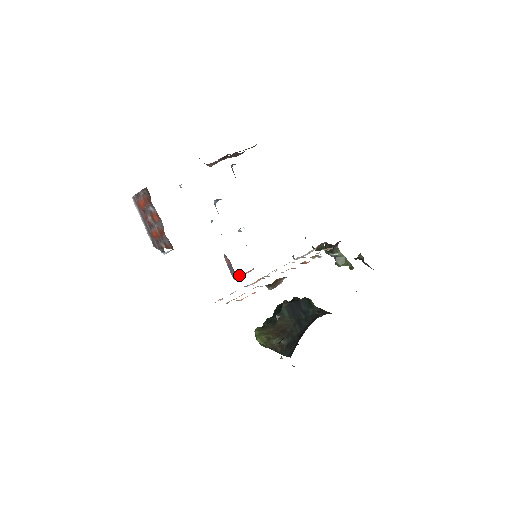
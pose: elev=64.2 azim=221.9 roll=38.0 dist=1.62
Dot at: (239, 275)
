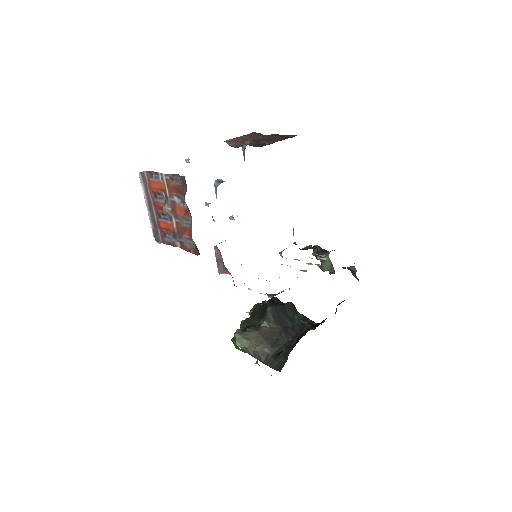
Dot at: (229, 272)
